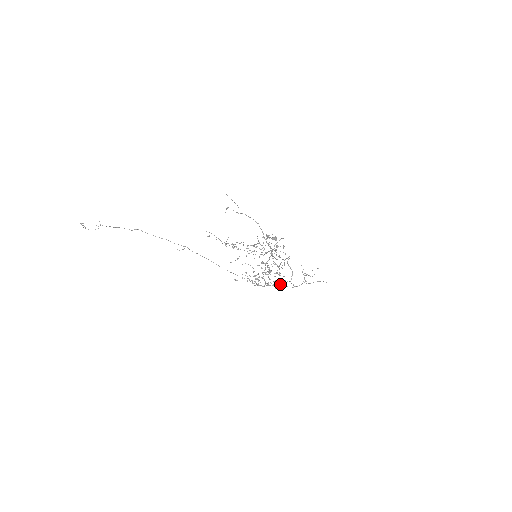
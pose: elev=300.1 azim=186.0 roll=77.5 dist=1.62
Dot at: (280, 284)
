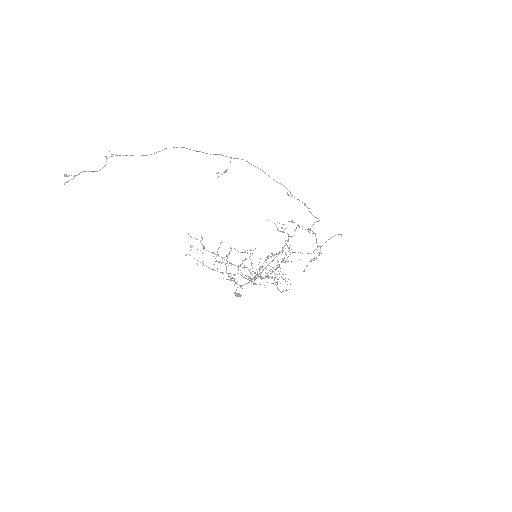
Dot at: (302, 253)
